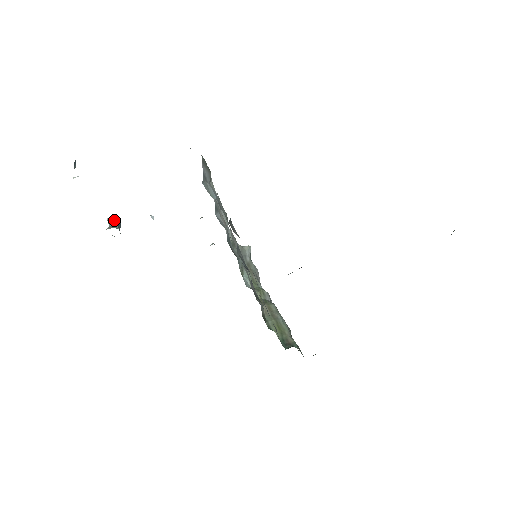
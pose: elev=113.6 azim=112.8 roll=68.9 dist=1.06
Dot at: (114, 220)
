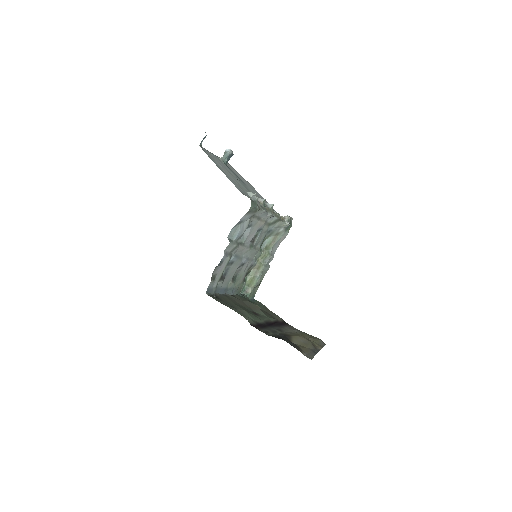
Dot at: (227, 155)
